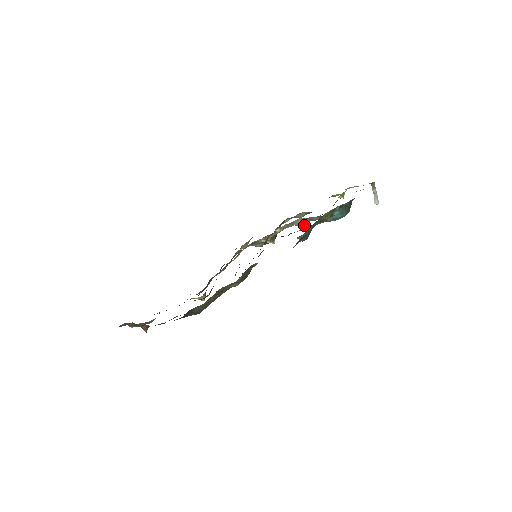
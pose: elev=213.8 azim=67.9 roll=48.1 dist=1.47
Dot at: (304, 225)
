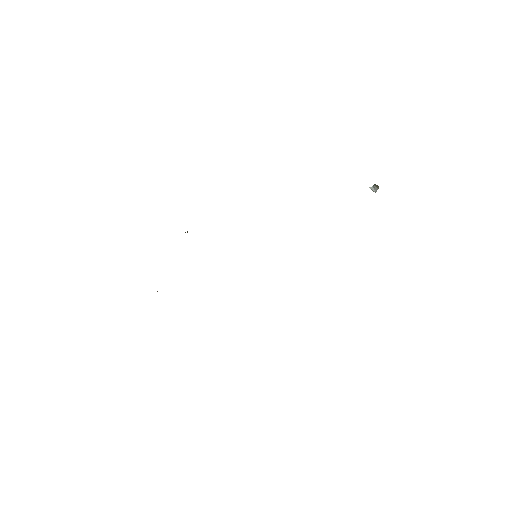
Dot at: occluded
